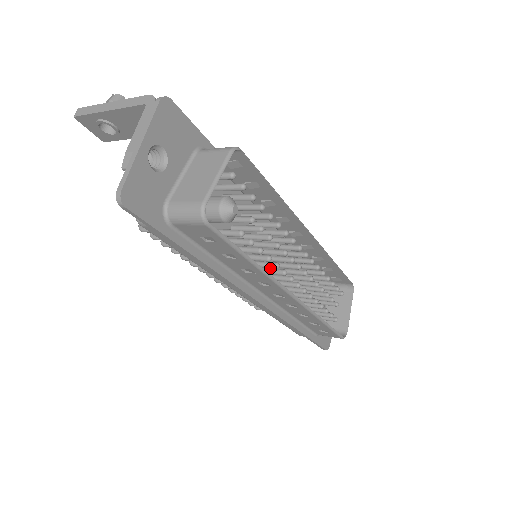
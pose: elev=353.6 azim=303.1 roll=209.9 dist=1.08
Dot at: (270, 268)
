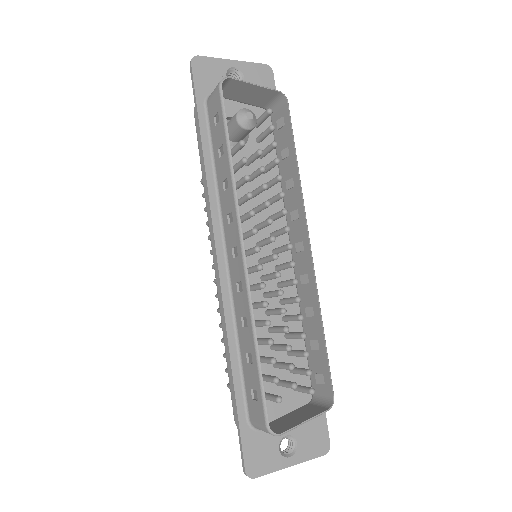
Dot at: occluded
